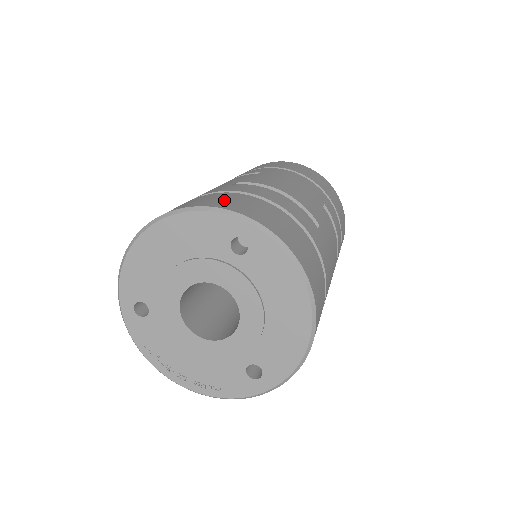
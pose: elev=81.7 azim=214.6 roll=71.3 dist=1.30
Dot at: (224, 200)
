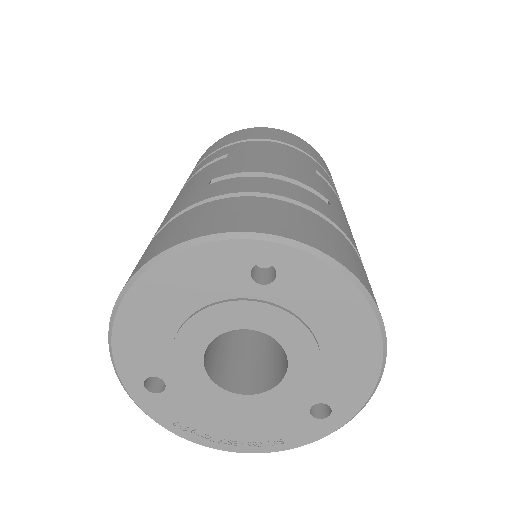
Dot at: (218, 216)
